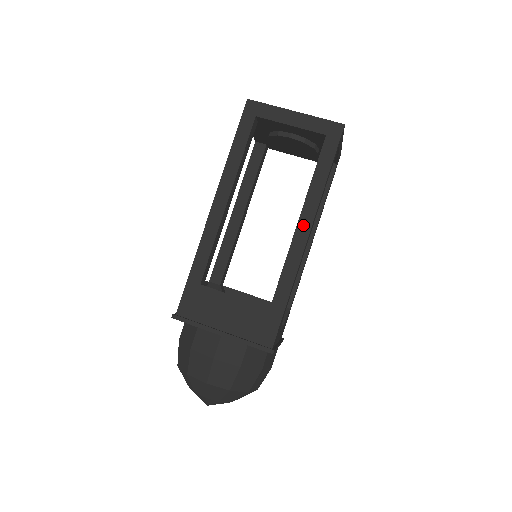
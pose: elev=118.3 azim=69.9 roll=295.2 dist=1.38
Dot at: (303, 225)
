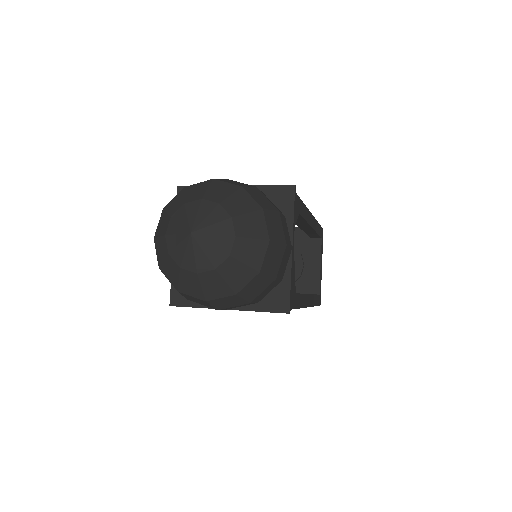
Dot at: occluded
